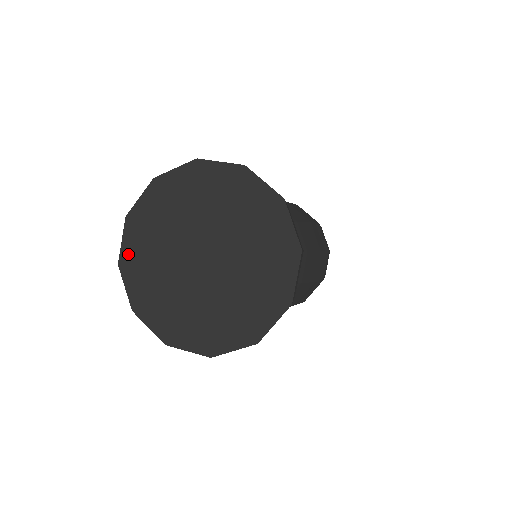
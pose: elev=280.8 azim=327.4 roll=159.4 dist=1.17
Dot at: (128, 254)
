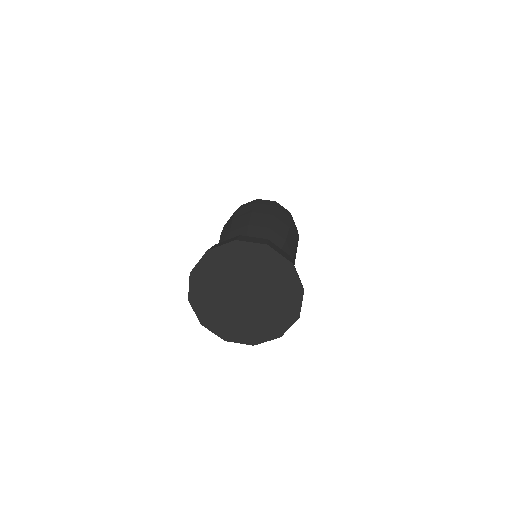
Dot at: (217, 253)
